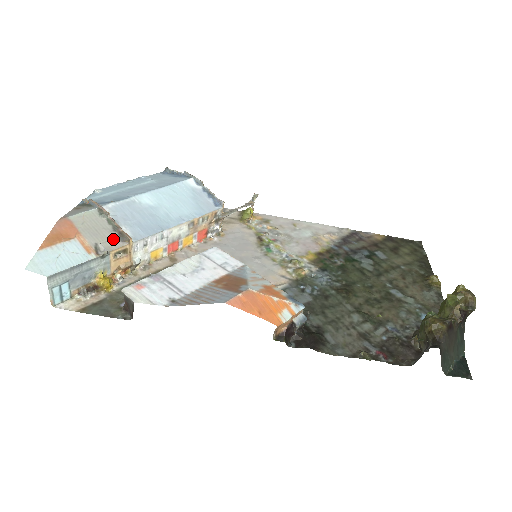
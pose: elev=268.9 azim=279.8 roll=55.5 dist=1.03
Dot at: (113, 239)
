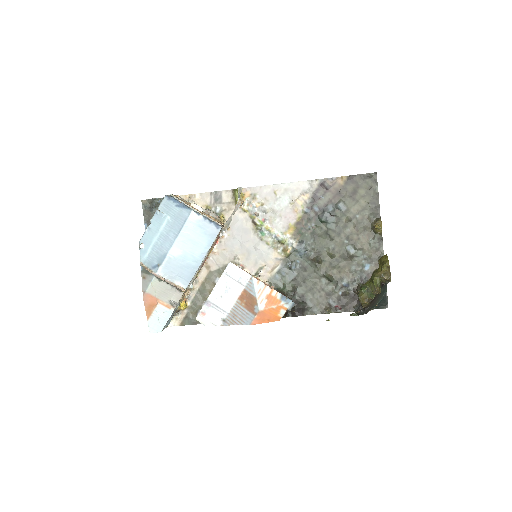
Dot at: (175, 293)
